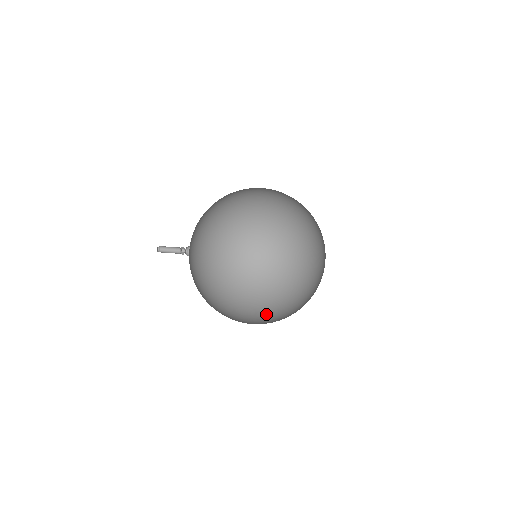
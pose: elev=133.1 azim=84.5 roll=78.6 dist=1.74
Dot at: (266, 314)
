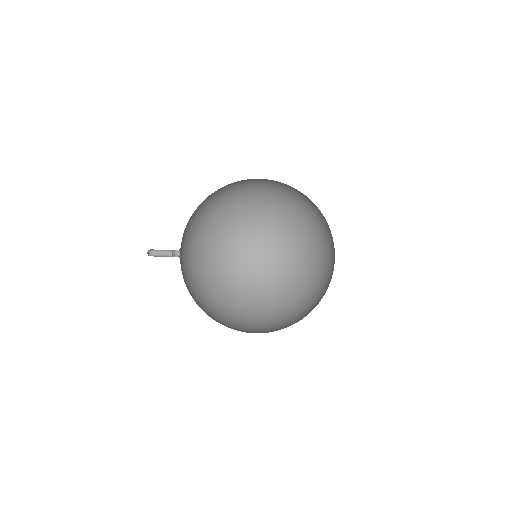
Dot at: occluded
